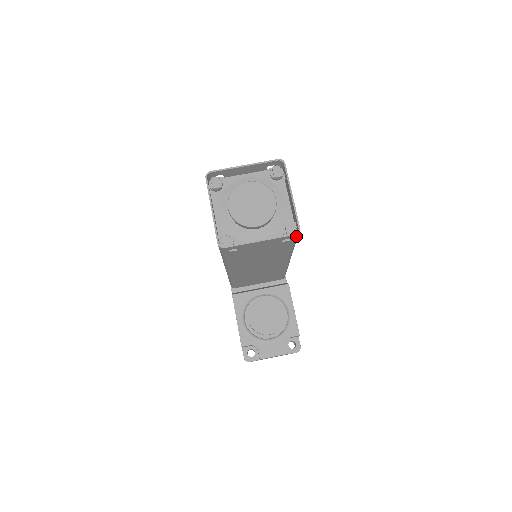
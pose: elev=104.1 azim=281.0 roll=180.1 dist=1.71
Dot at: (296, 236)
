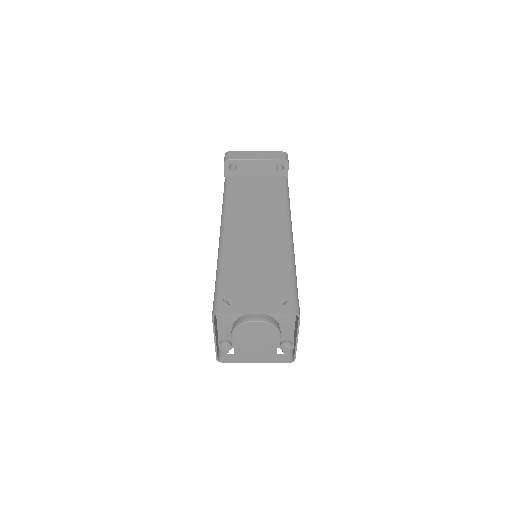
Dot at: (290, 356)
